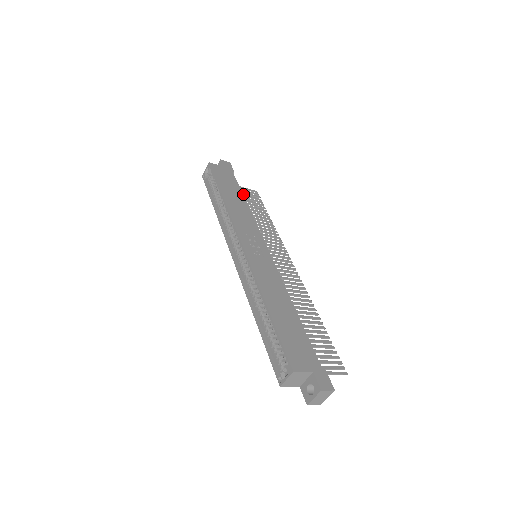
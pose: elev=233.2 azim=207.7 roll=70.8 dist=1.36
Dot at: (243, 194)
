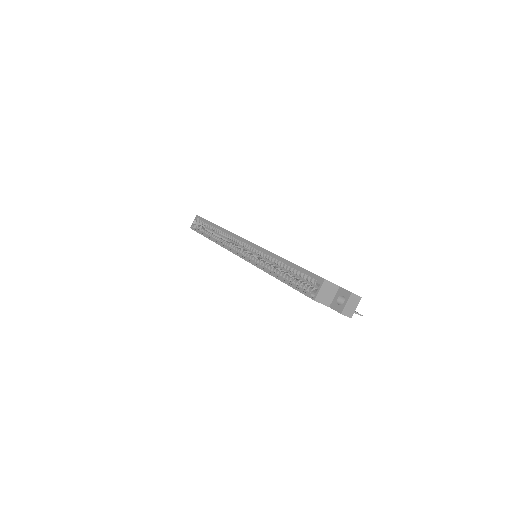
Dot at: occluded
